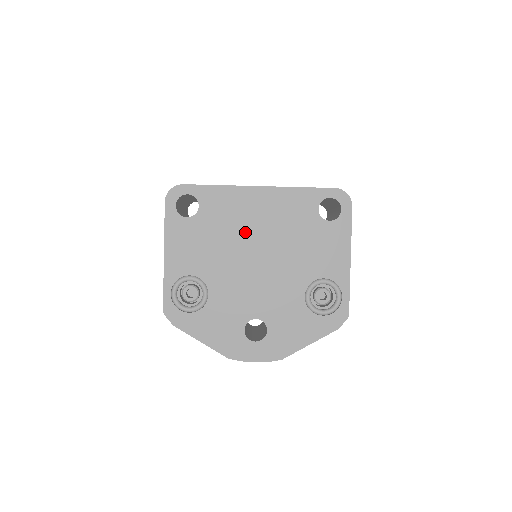
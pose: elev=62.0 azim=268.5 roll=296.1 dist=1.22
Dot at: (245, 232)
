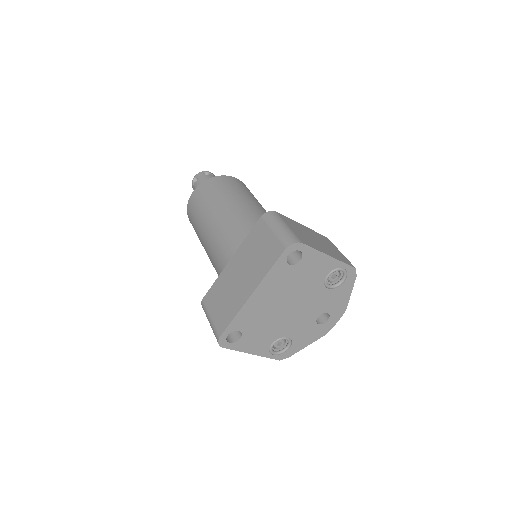
Dot at: (271, 310)
